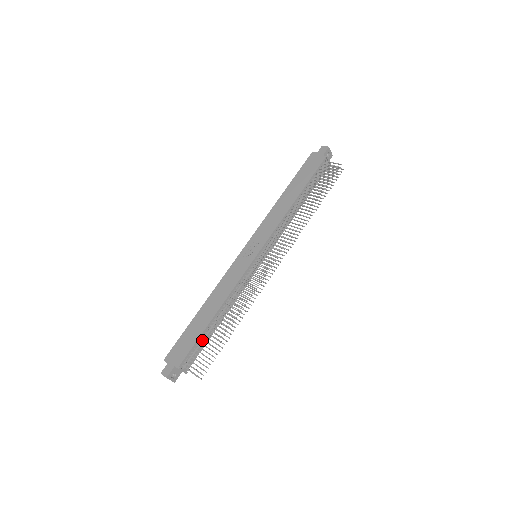
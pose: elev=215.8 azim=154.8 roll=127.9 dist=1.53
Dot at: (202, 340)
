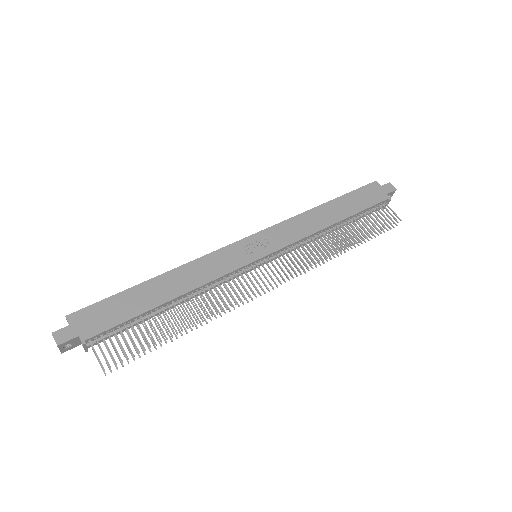
Dot at: (135, 321)
